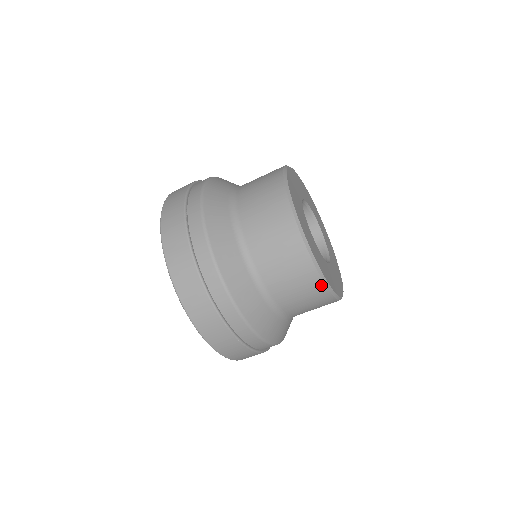
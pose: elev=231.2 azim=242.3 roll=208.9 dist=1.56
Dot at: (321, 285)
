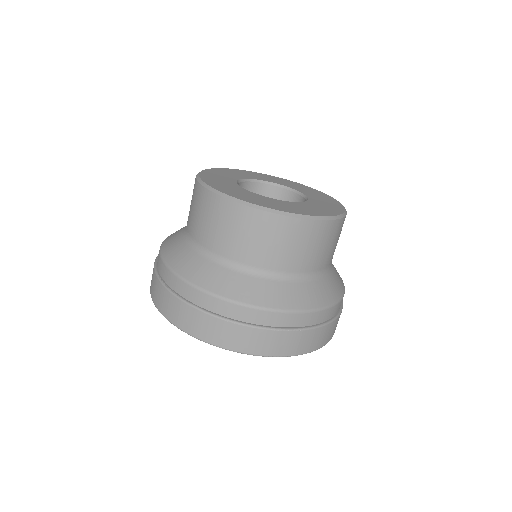
Dot at: (296, 222)
